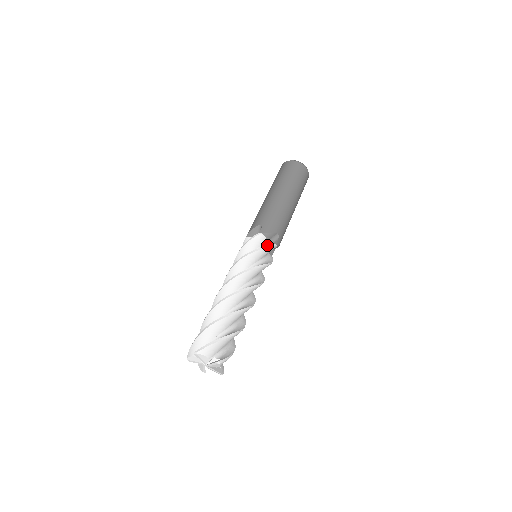
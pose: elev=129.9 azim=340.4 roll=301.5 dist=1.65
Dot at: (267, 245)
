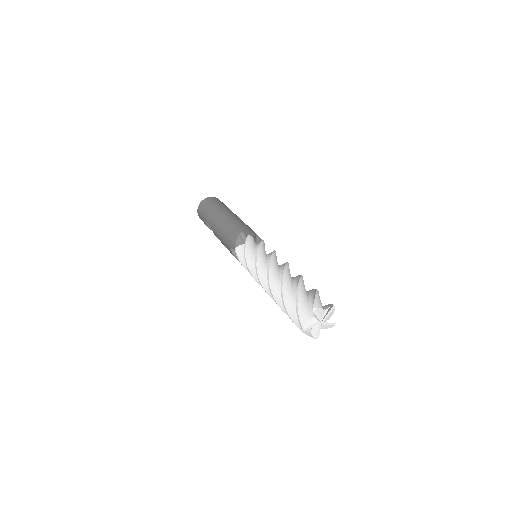
Dot at: (257, 244)
